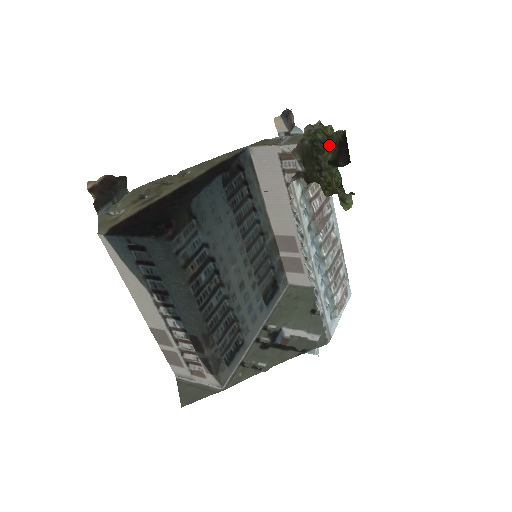
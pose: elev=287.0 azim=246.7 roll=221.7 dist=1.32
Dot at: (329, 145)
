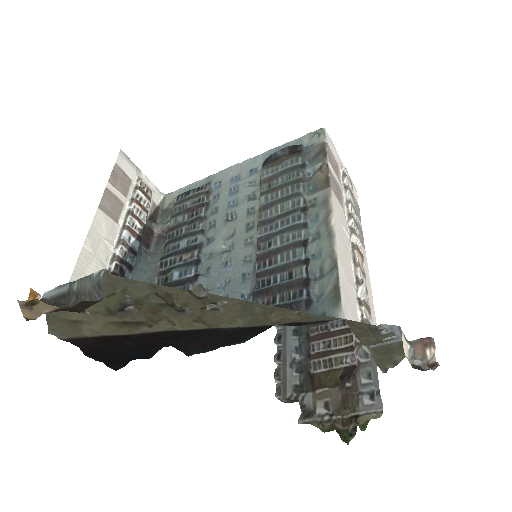
Dot at: occluded
